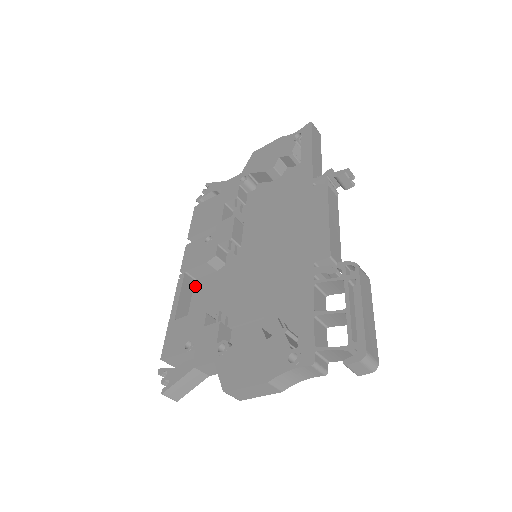
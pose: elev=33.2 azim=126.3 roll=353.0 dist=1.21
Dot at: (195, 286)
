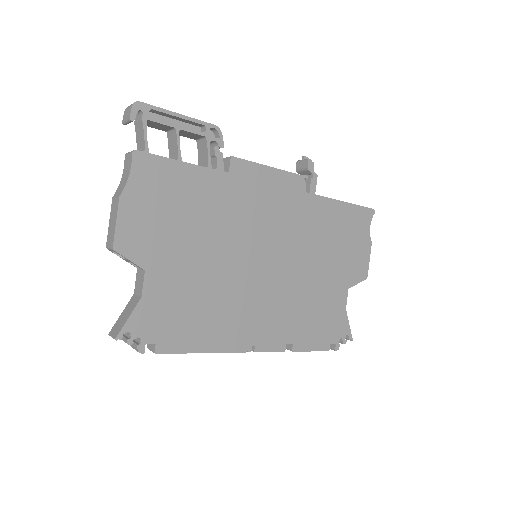
Dot at: (240, 337)
